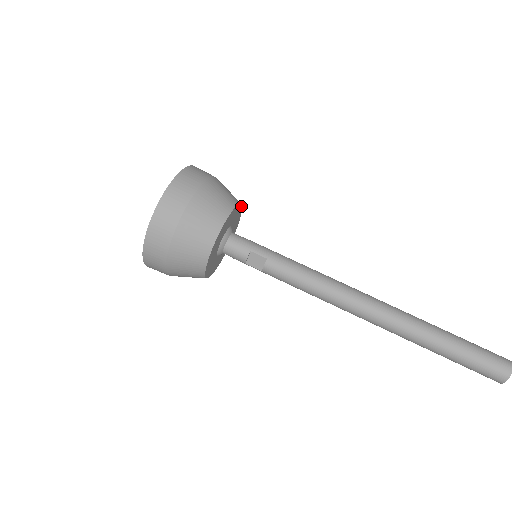
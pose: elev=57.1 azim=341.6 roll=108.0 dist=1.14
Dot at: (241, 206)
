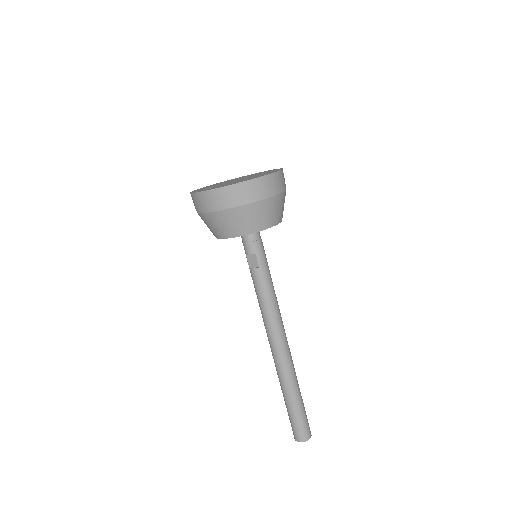
Dot at: occluded
